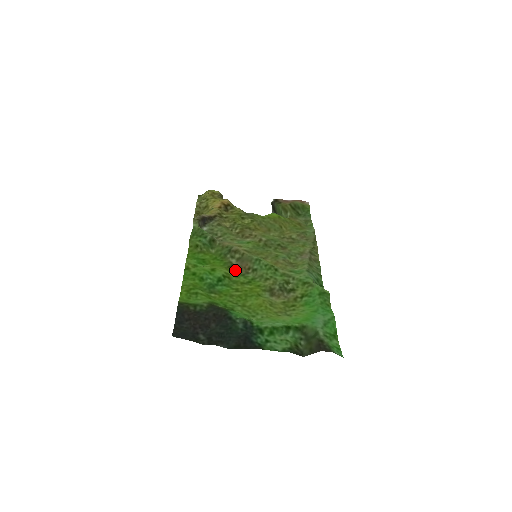
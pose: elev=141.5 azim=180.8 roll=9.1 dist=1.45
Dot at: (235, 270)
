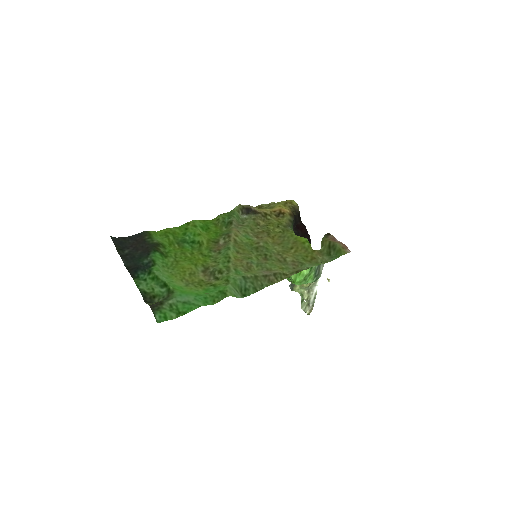
Dot at: (213, 245)
